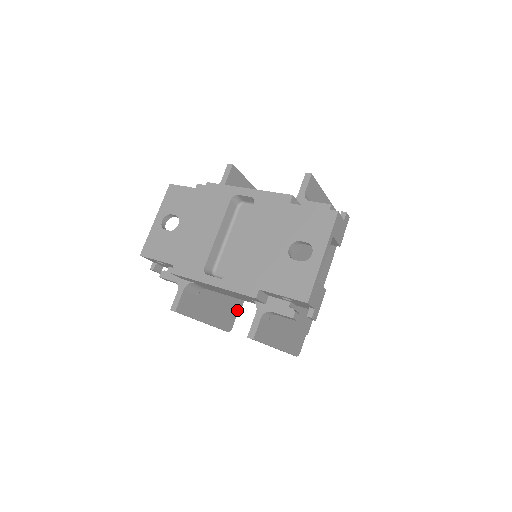
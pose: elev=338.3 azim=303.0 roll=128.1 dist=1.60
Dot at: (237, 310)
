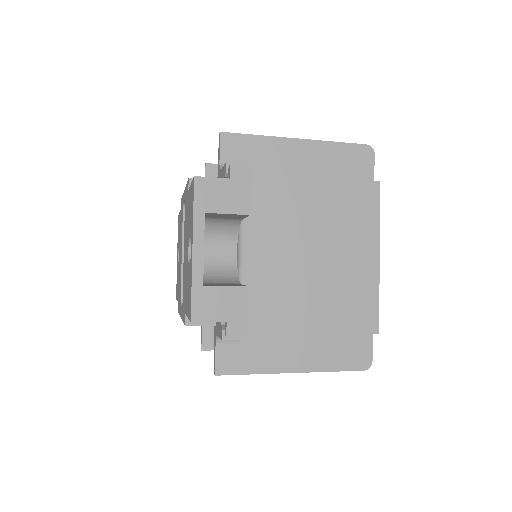
Dot at: occluded
